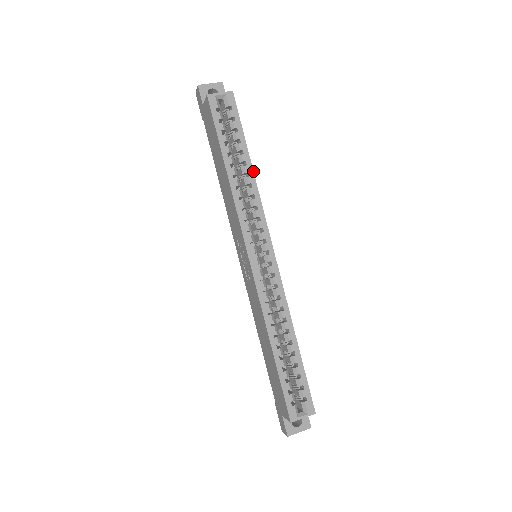
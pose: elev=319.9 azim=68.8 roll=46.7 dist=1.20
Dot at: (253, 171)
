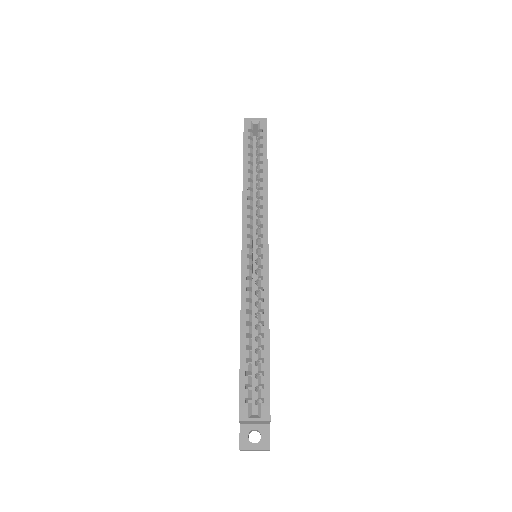
Dot at: (267, 178)
